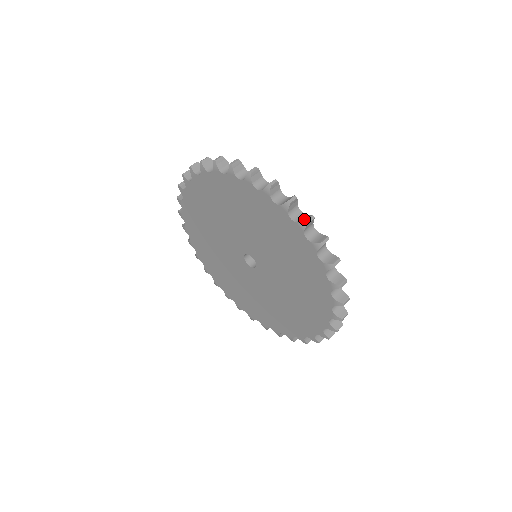
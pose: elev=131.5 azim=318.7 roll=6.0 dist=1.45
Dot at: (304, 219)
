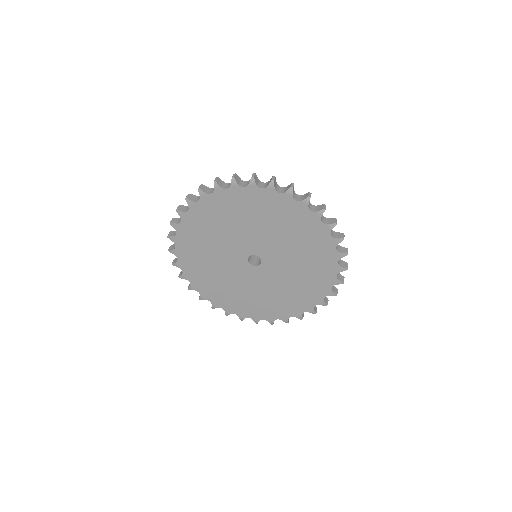
Dot at: (343, 251)
